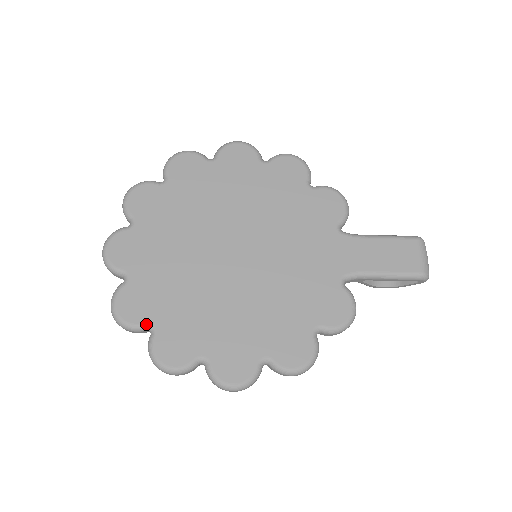
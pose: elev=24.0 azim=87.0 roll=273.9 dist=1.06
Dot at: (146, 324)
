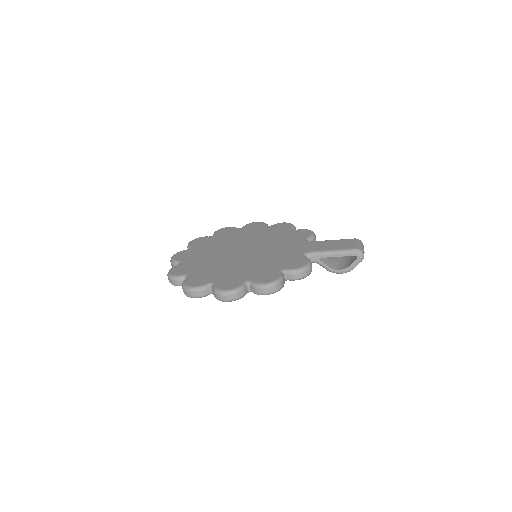
Dot at: (184, 275)
